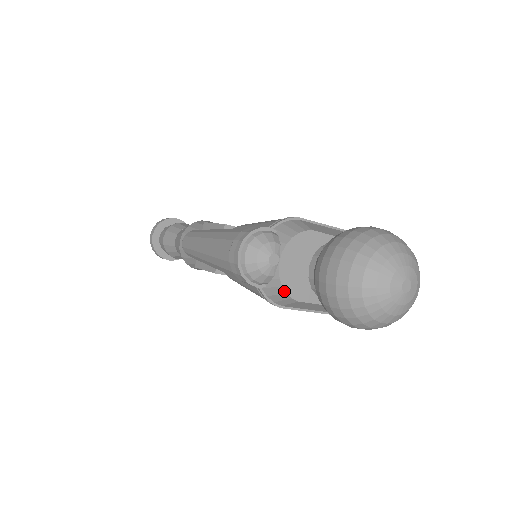
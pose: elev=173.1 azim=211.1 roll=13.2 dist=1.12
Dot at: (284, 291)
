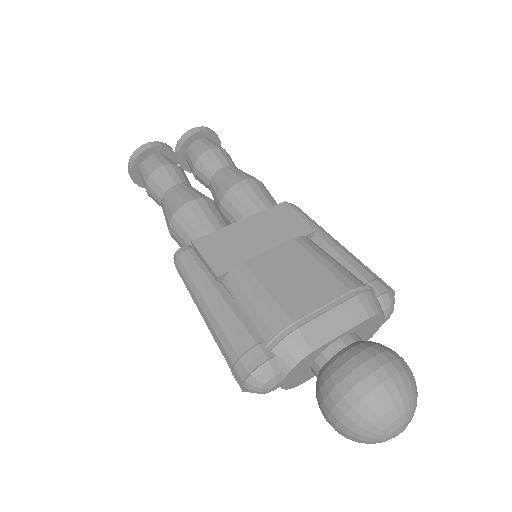
Dot at: (289, 388)
